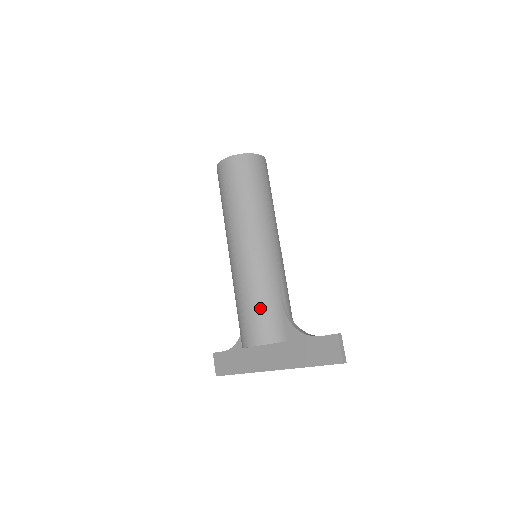
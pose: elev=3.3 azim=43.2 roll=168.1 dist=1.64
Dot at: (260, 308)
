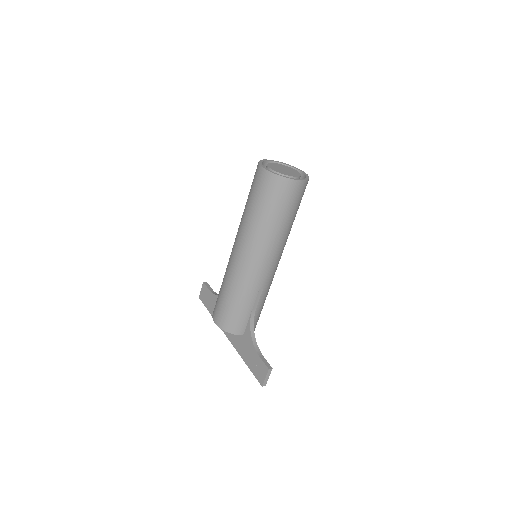
Dot at: (232, 307)
